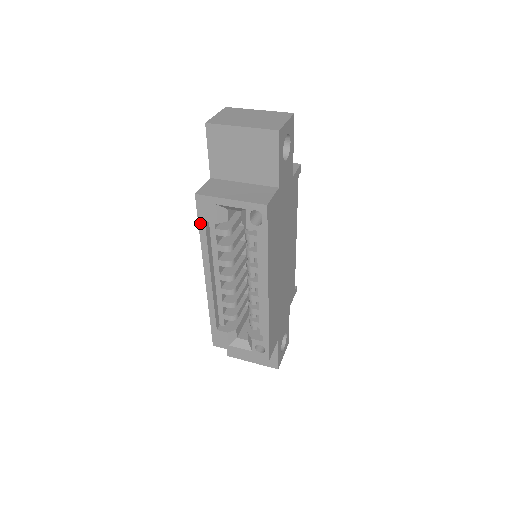
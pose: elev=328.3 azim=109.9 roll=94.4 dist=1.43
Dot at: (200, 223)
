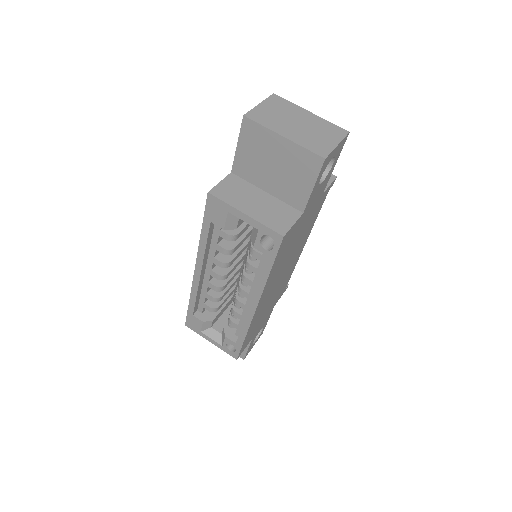
Dot at: (205, 221)
